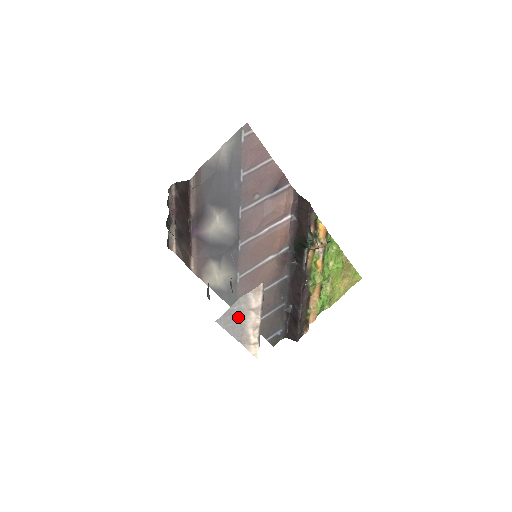
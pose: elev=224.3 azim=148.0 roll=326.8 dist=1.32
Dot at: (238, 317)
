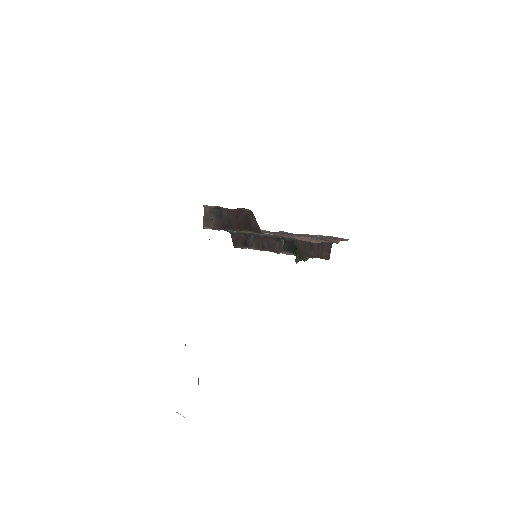
Dot at: occluded
